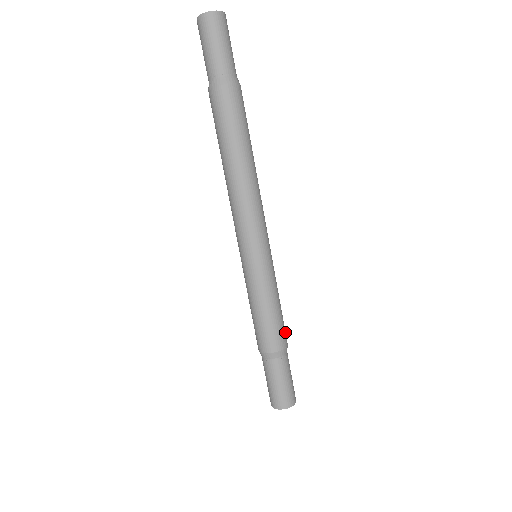
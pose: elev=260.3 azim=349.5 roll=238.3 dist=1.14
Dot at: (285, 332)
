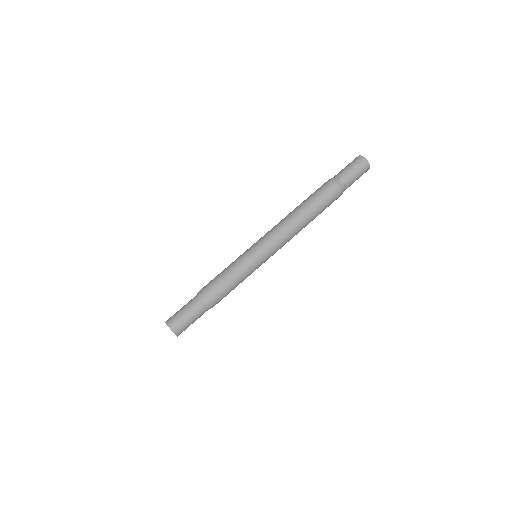
Dot at: occluded
